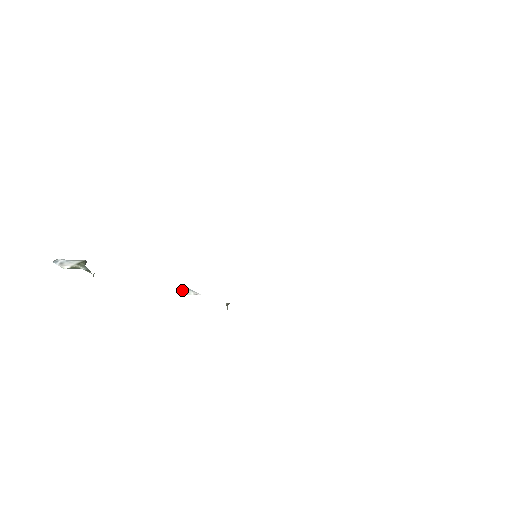
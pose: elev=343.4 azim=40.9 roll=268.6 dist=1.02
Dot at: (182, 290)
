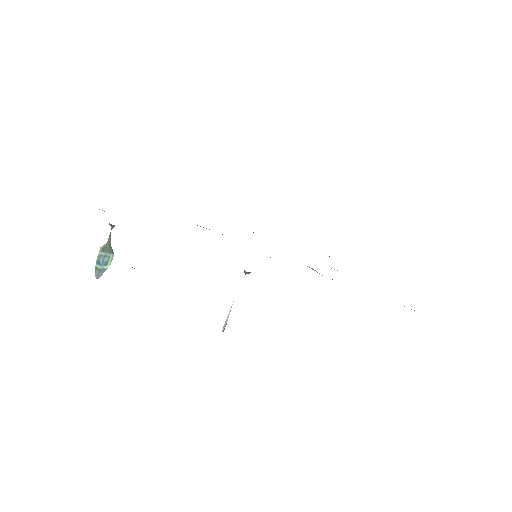
Dot at: (224, 326)
